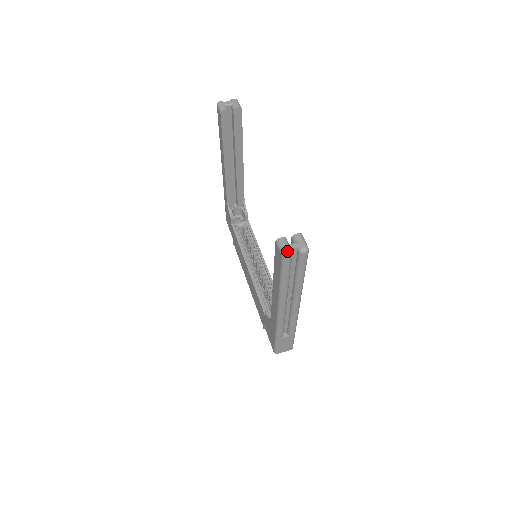
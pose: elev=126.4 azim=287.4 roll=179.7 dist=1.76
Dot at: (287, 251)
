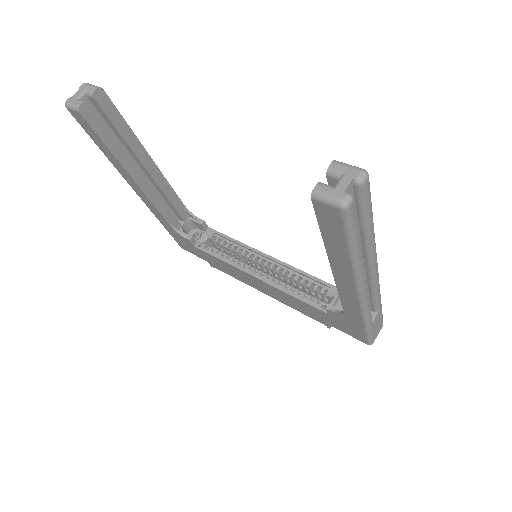
Dot at: (343, 196)
